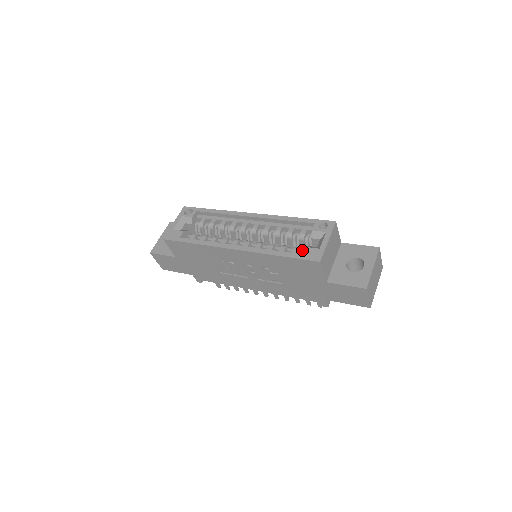
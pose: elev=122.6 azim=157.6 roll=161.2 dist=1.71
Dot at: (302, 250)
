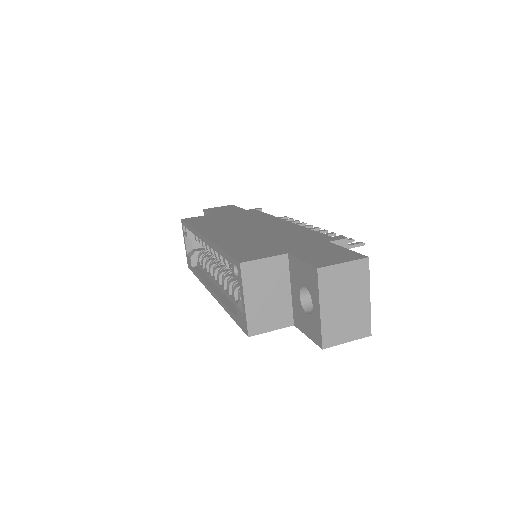
Dot at: occluded
